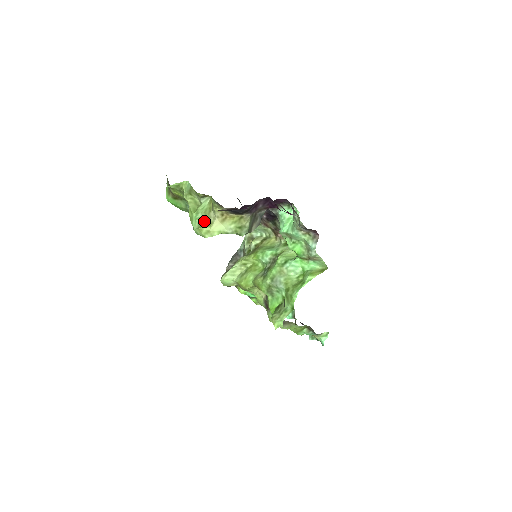
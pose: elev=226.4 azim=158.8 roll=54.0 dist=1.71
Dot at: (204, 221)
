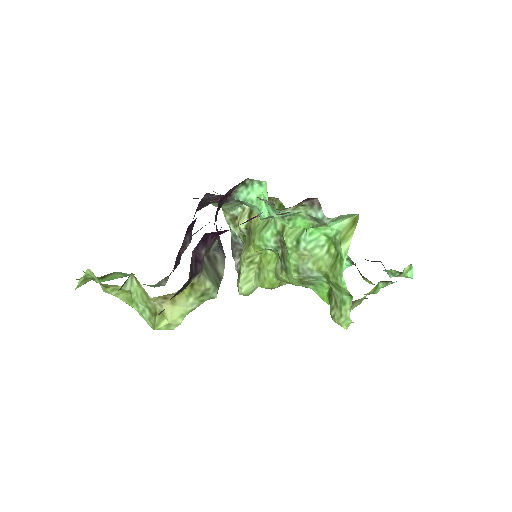
Dot at: (152, 314)
